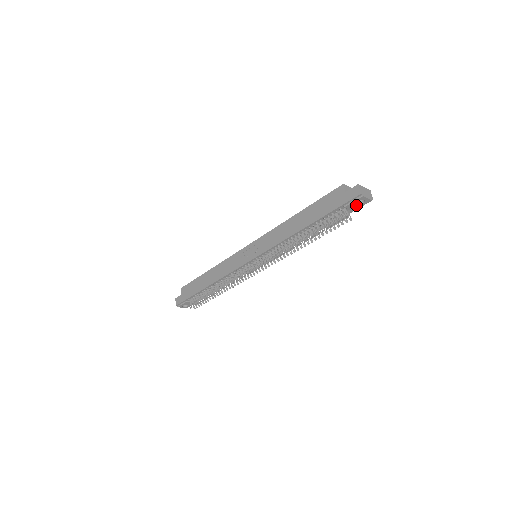
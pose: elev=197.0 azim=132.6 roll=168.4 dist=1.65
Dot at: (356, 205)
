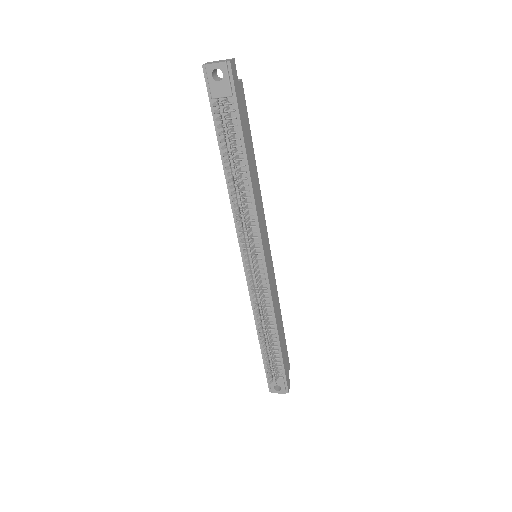
Dot at: (220, 84)
